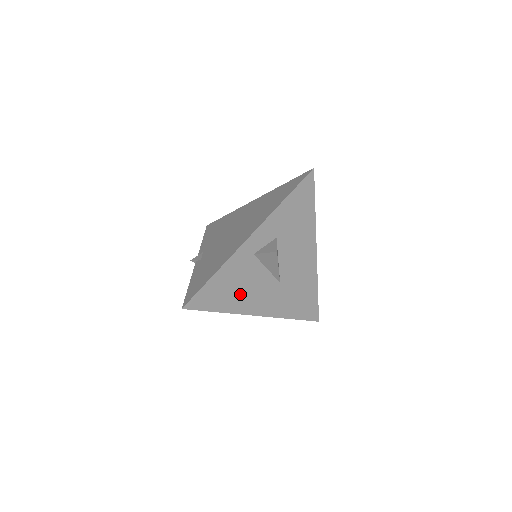
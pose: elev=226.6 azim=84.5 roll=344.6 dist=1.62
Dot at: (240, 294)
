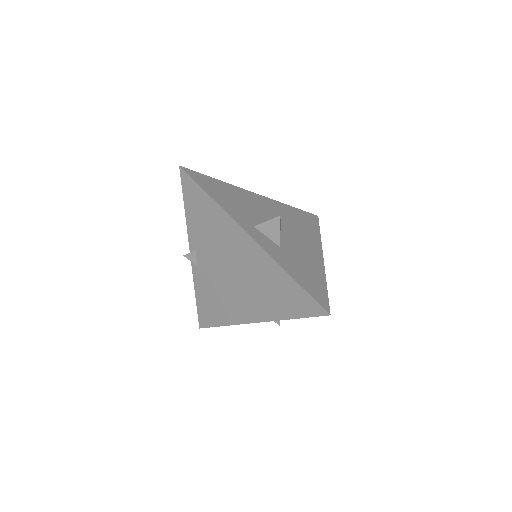
Dot at: occluded
